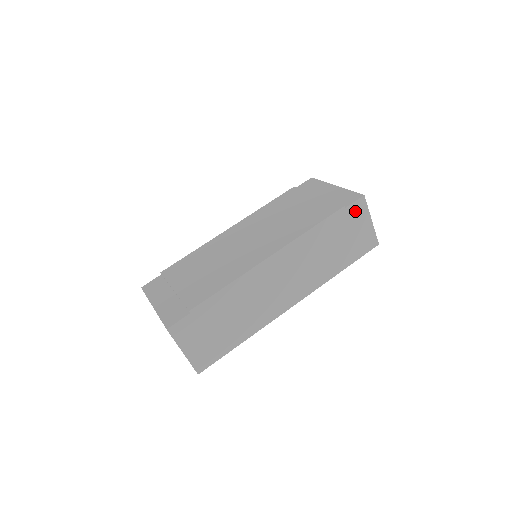
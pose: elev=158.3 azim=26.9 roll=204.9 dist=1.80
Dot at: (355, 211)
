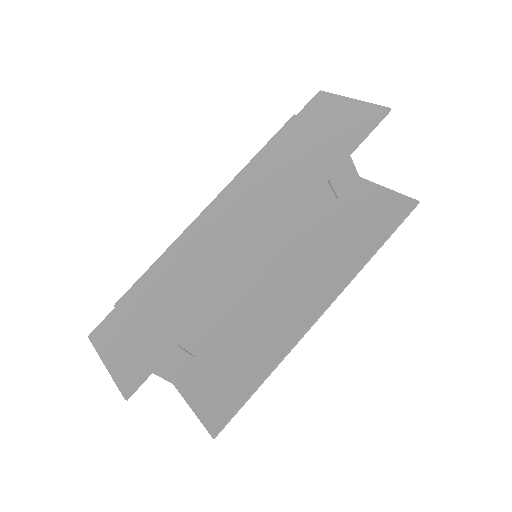
Dot at: (315, 109)
